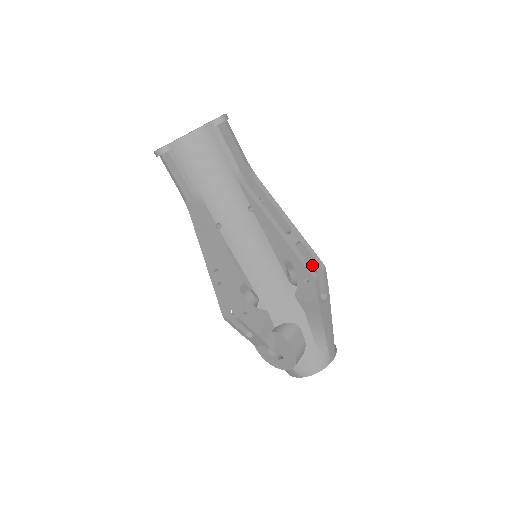
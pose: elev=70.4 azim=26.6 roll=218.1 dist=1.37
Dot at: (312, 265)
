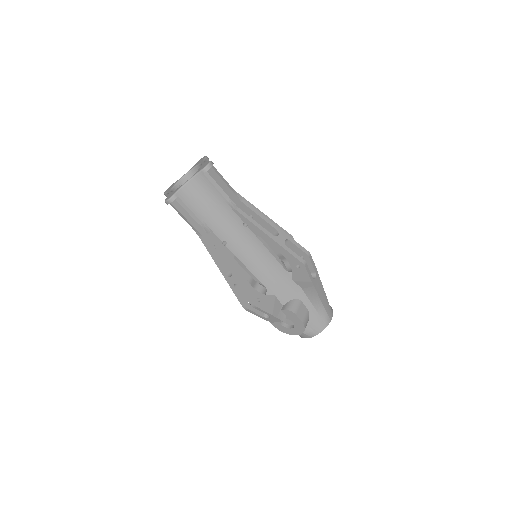
Dot at: (300, 254)
